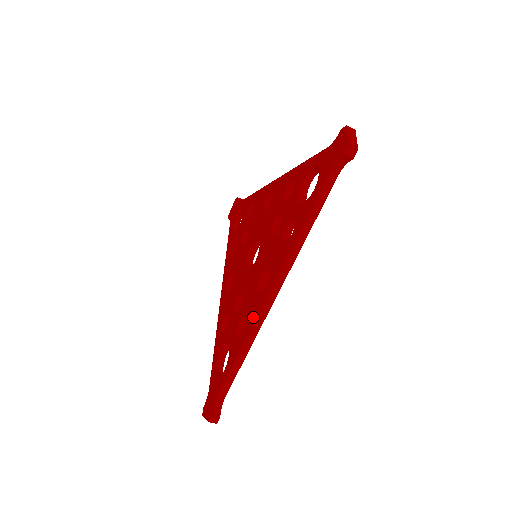
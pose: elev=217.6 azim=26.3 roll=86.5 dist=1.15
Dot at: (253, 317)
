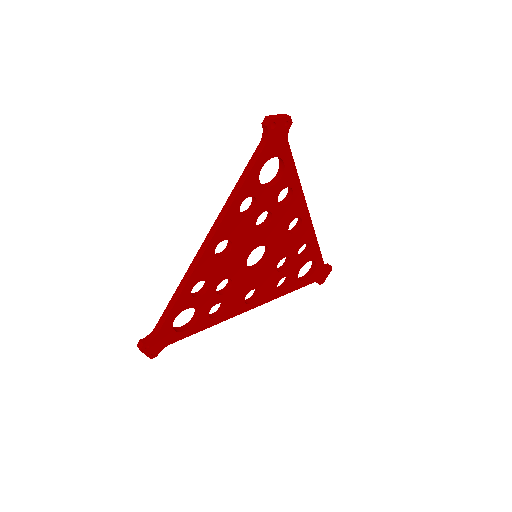
Dot at: occluded
